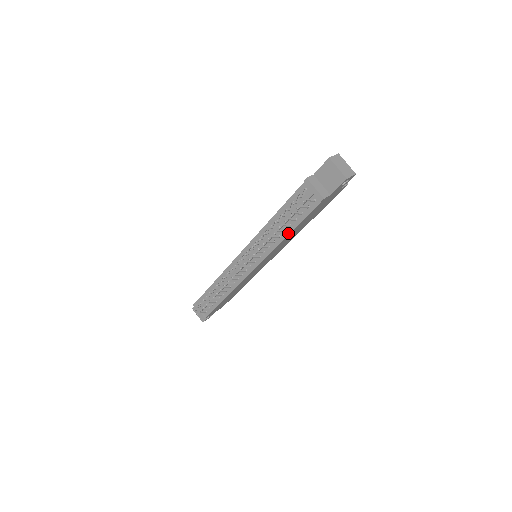
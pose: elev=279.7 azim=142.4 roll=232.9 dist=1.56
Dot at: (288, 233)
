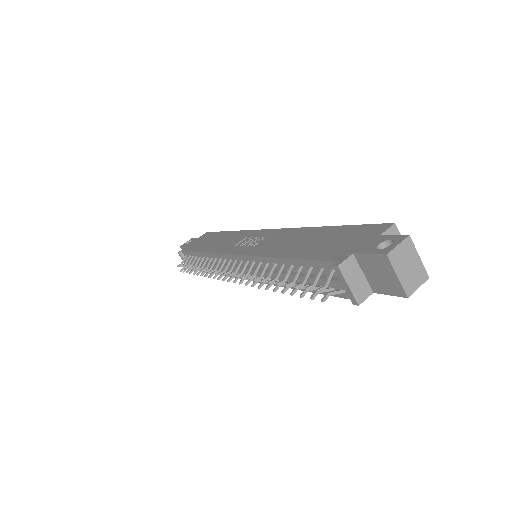
Dot at: occluded
